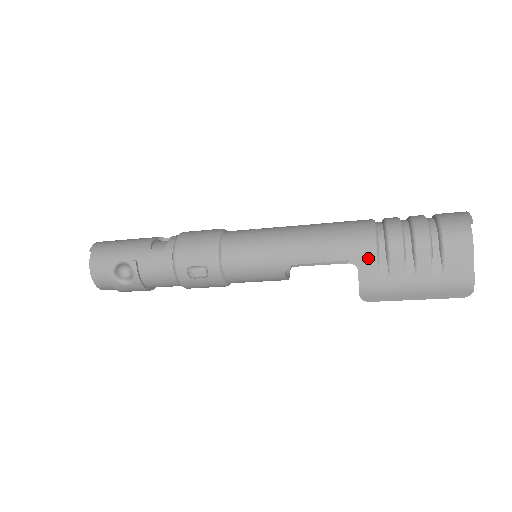
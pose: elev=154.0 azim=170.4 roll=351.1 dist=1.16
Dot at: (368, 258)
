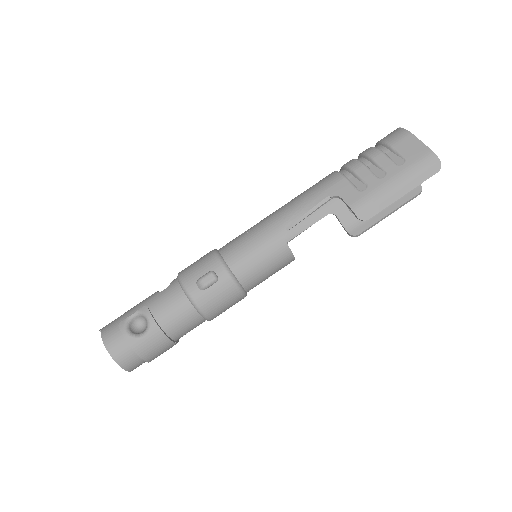
Dot at: (343, 185)
